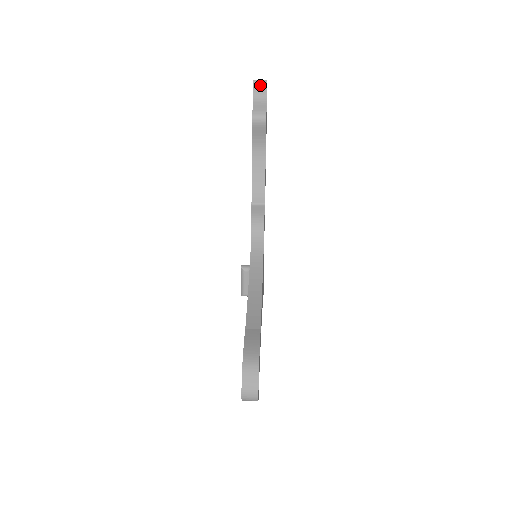
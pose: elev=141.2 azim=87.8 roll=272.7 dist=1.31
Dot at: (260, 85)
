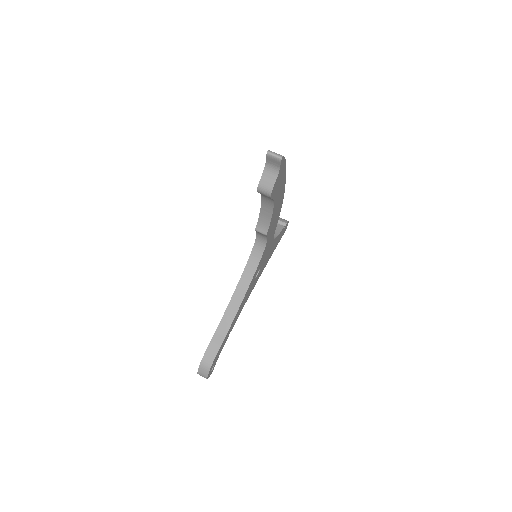
Dot at: (273, 159)
